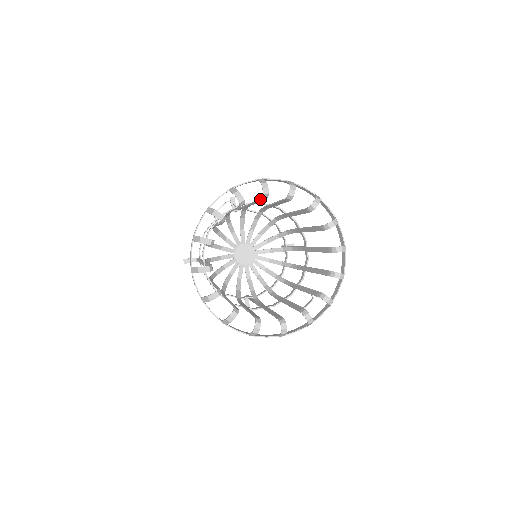
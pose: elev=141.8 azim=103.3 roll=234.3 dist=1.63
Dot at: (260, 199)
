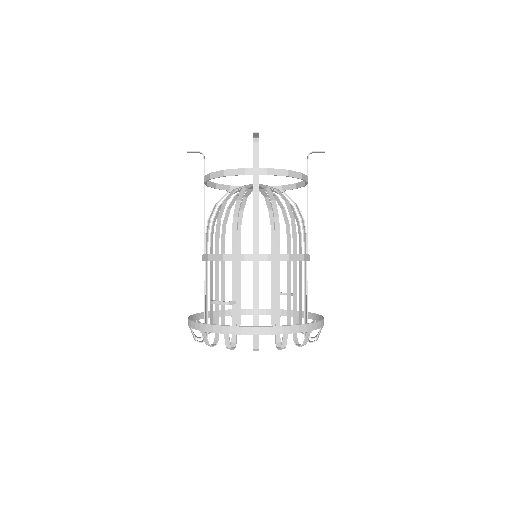
Dot at: occluded
